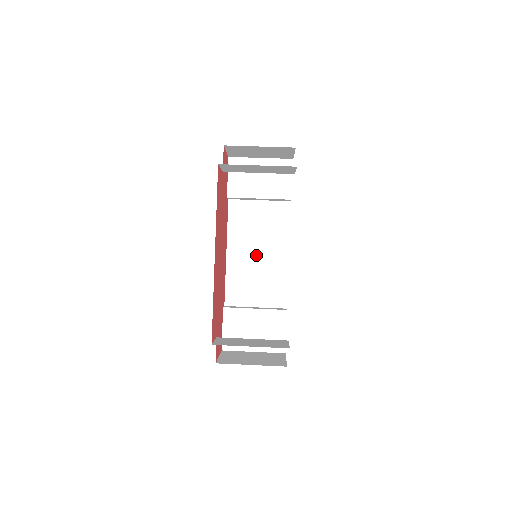
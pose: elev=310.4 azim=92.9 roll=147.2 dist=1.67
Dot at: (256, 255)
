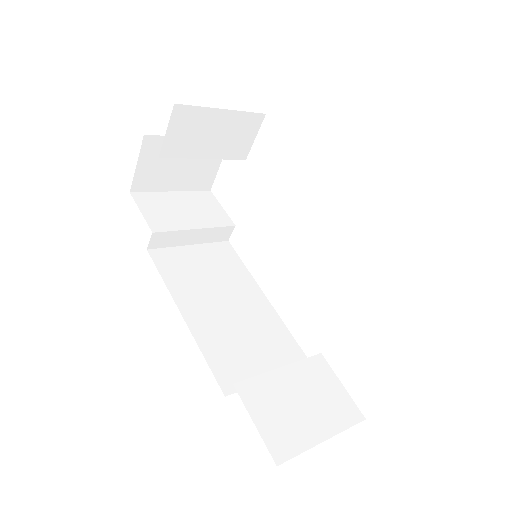
Dot at: (226, 307)
